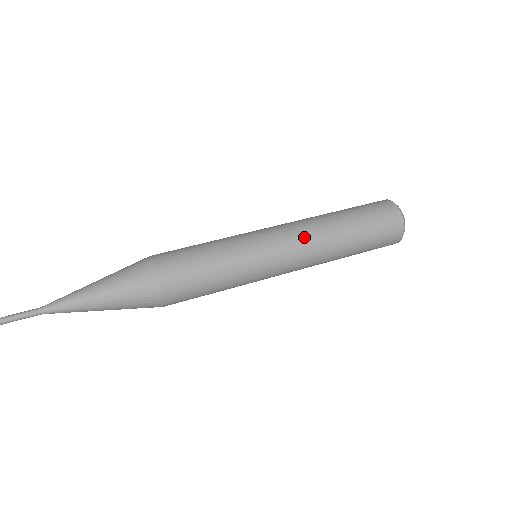
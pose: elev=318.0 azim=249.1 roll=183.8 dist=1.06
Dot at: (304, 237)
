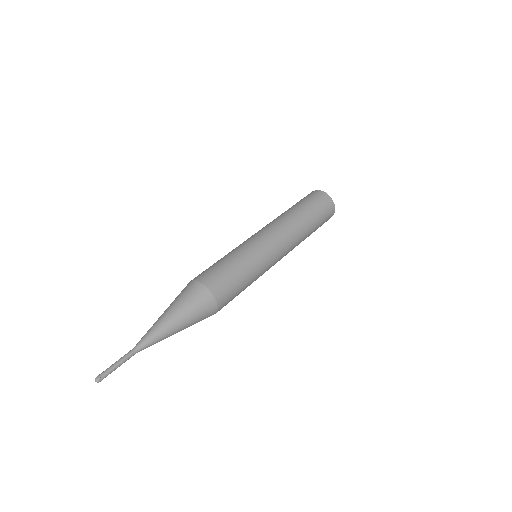
Dot at: (284, 230)
